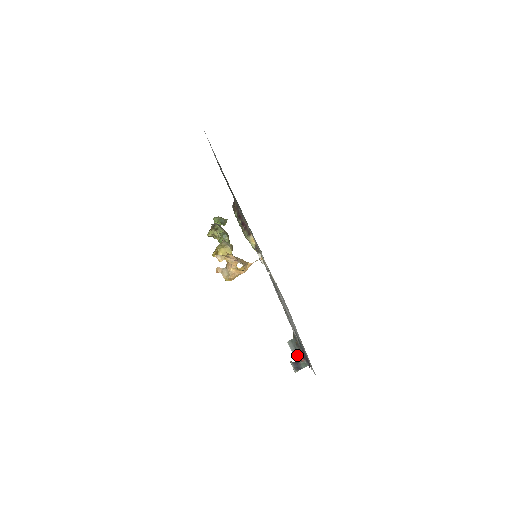
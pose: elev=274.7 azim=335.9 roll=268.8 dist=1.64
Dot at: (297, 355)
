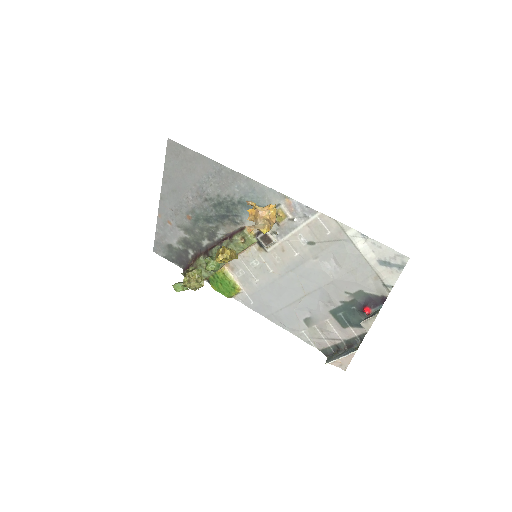
Dot at: (350, 351)
